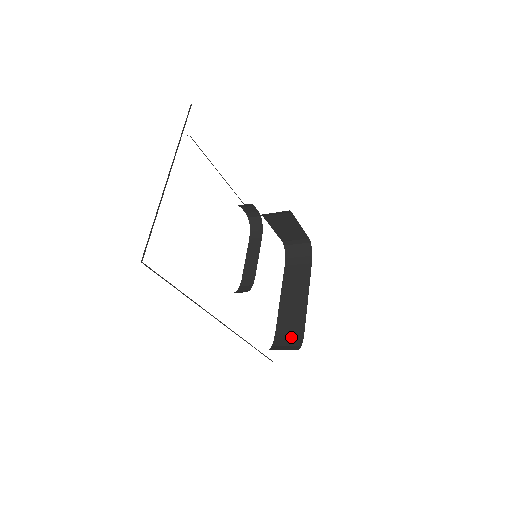
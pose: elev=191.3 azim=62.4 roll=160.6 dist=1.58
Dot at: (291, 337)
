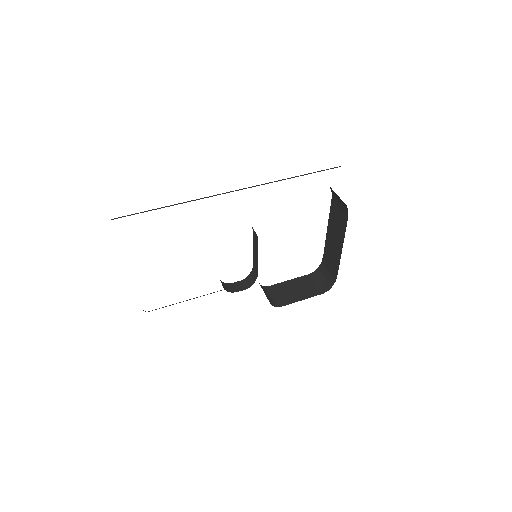
Dot at: (330, 271)
